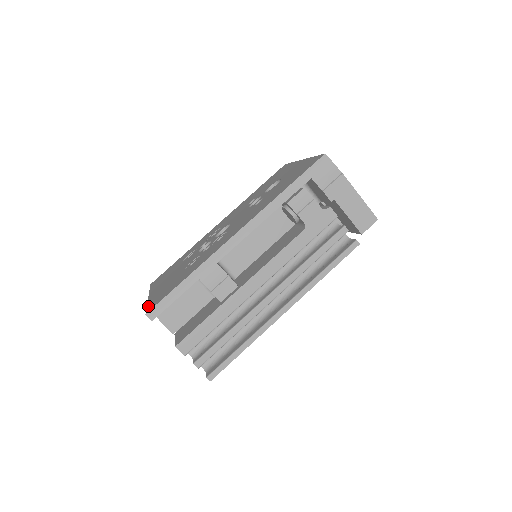
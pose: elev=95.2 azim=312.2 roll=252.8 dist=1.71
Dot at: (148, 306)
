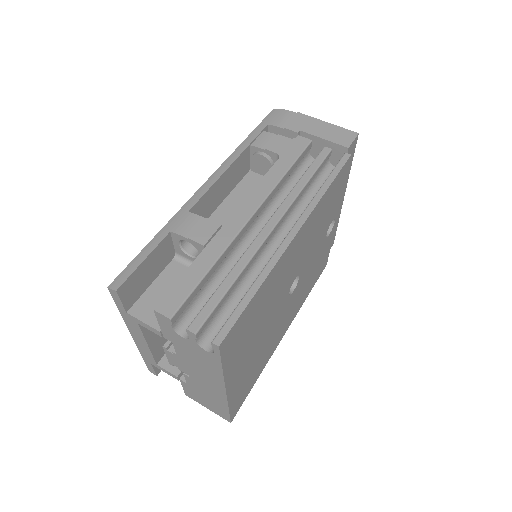
Dot at: occluded
